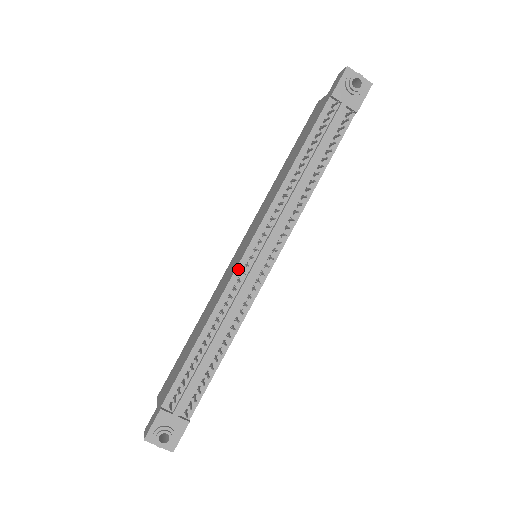
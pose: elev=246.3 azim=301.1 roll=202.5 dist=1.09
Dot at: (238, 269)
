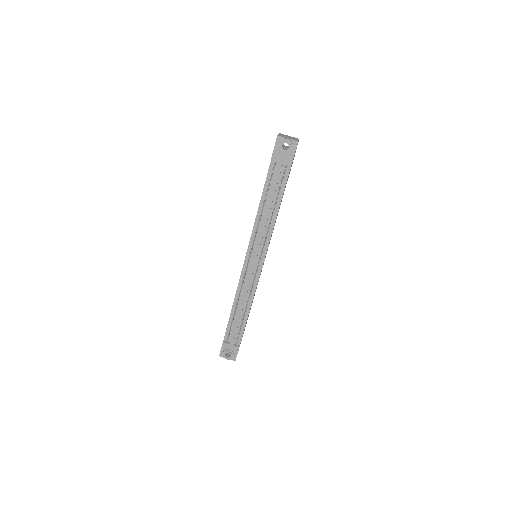
Dot at: (243, 269)
